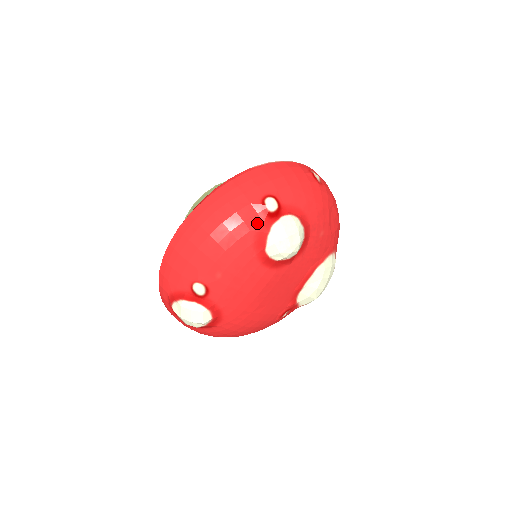
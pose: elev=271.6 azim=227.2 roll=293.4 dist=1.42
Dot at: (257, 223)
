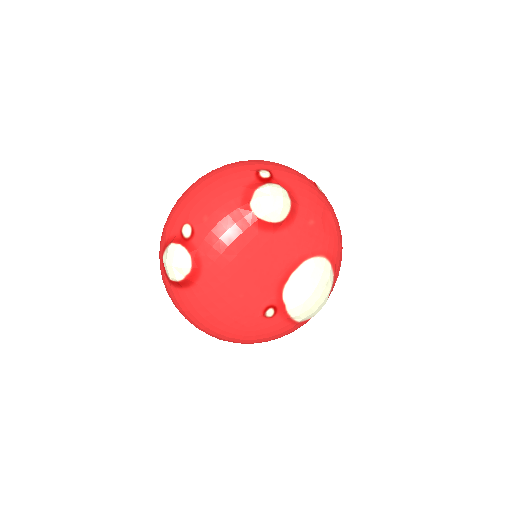
Dot at: (248, 183)
